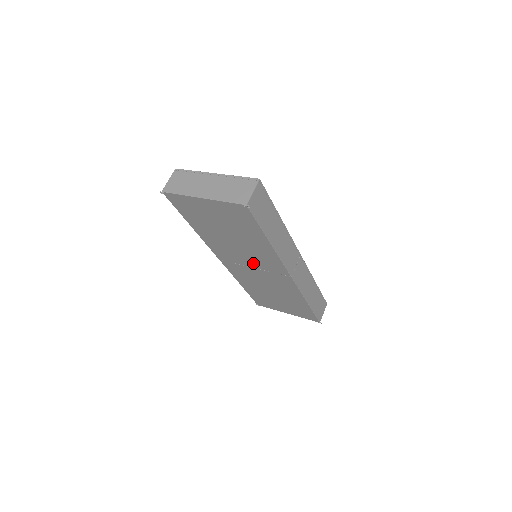
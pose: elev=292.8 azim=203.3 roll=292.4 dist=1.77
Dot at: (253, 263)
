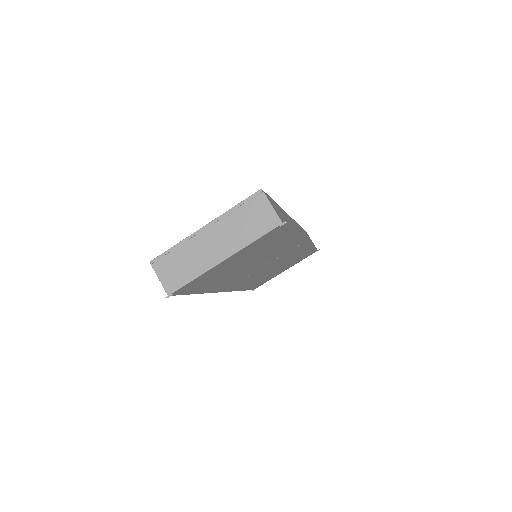
Dot at: (265, 264)
